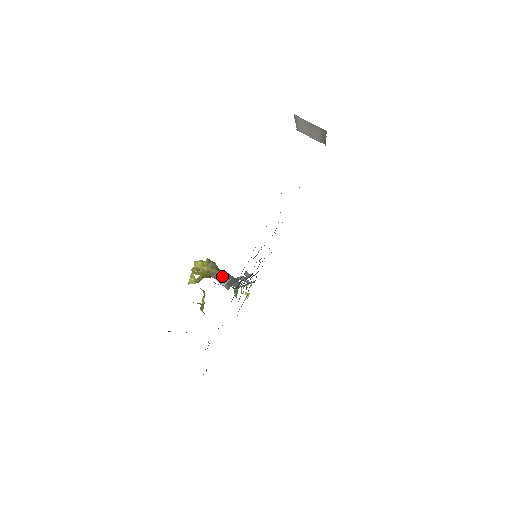
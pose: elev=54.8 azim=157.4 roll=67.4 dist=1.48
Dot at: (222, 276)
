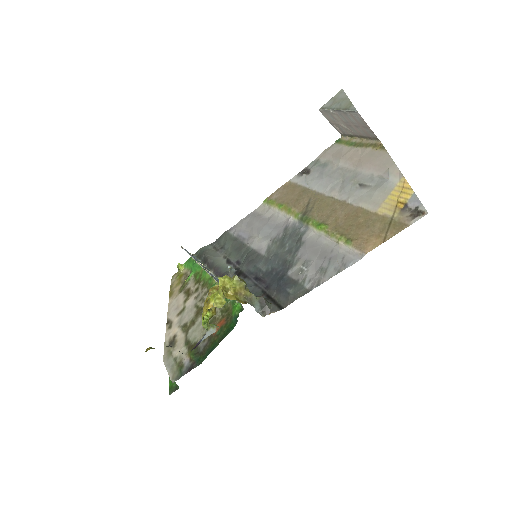
Dot at: (257, 300)
